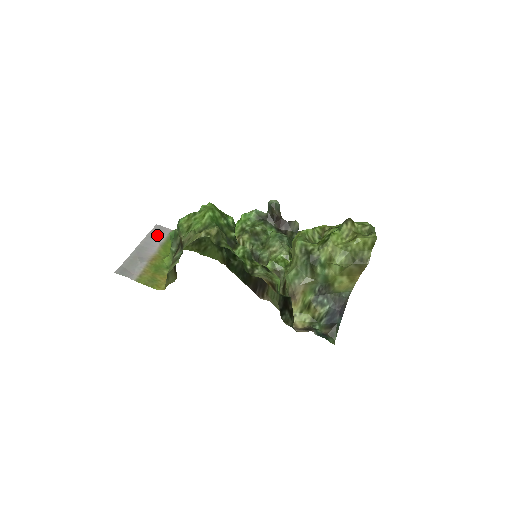
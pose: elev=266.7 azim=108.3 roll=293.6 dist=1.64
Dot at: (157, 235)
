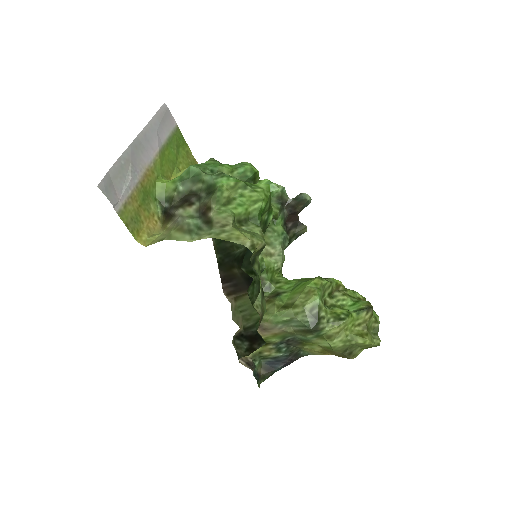
Dot at: (161, 127)
